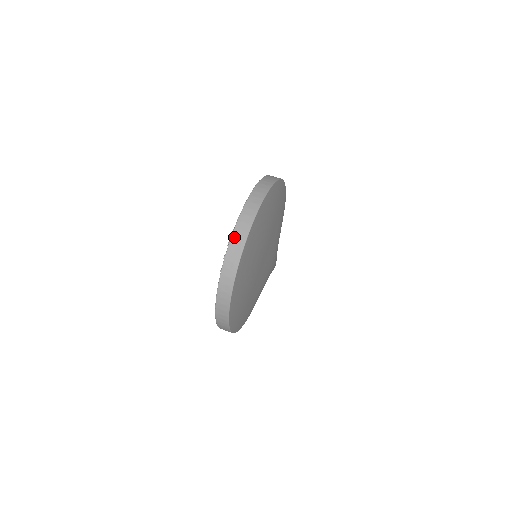
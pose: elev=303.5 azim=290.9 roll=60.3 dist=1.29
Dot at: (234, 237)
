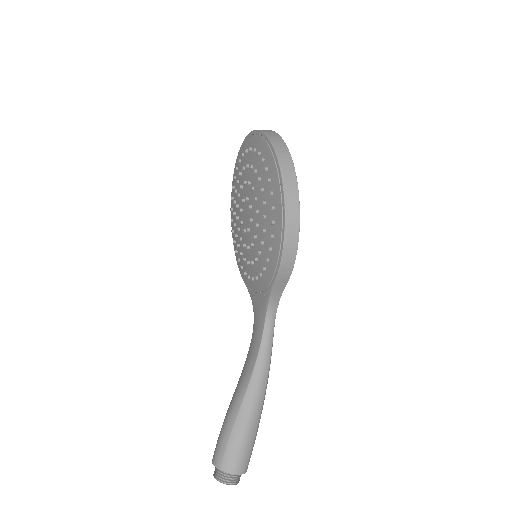
Dot at: occluded
